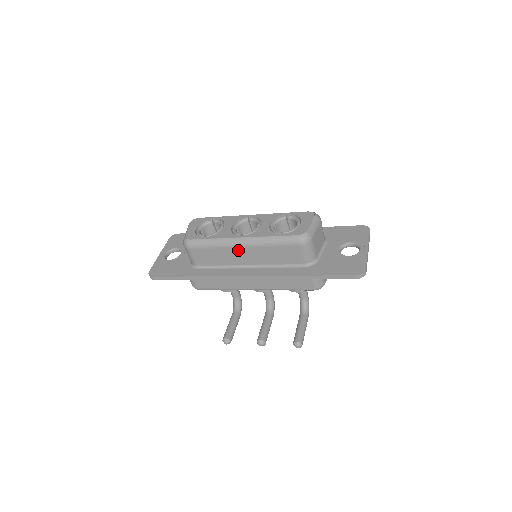
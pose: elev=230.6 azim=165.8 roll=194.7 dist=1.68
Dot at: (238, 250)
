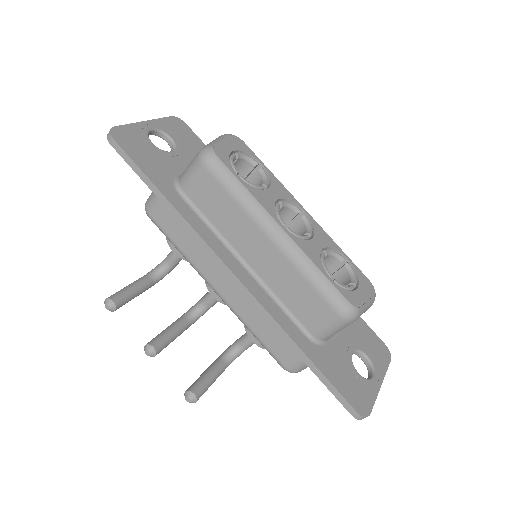
Dot at: (260, 236)
